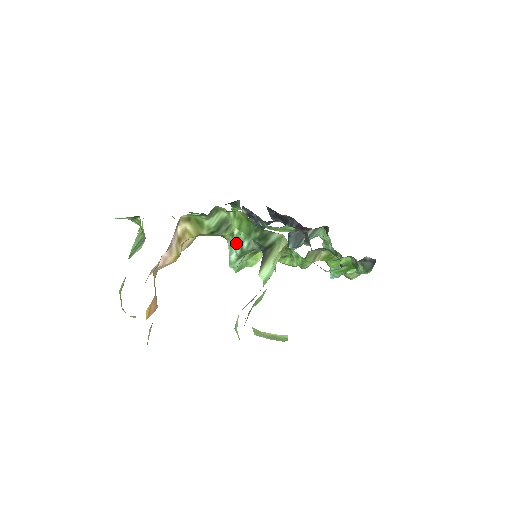
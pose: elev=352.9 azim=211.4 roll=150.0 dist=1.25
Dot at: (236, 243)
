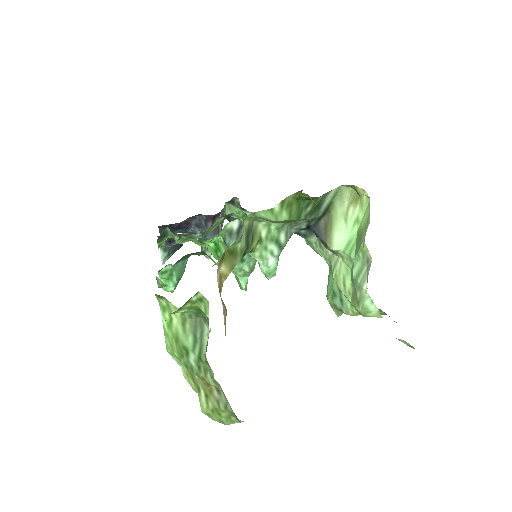
Dot at: (270, 245)
